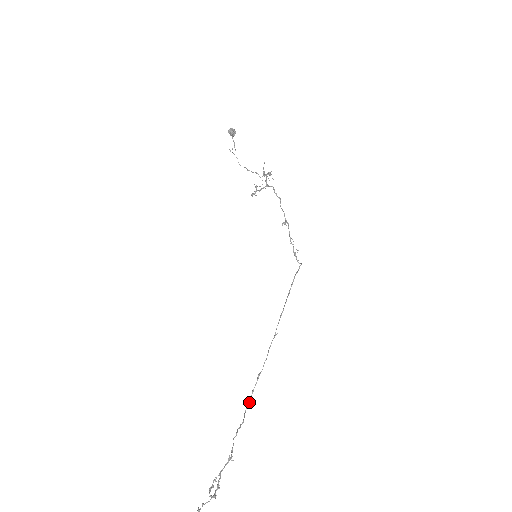
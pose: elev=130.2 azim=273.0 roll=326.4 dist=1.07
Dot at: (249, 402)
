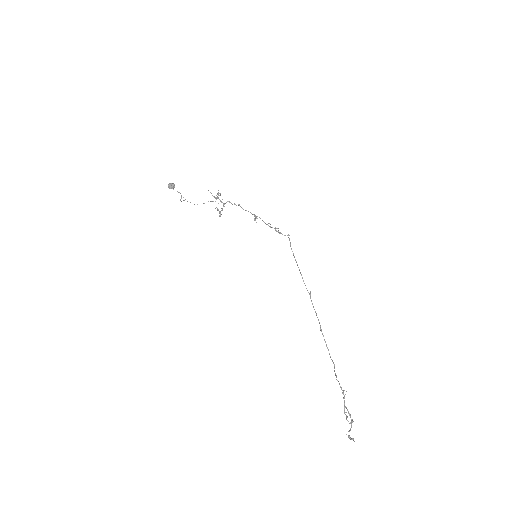
Dot at: (328, 350)
